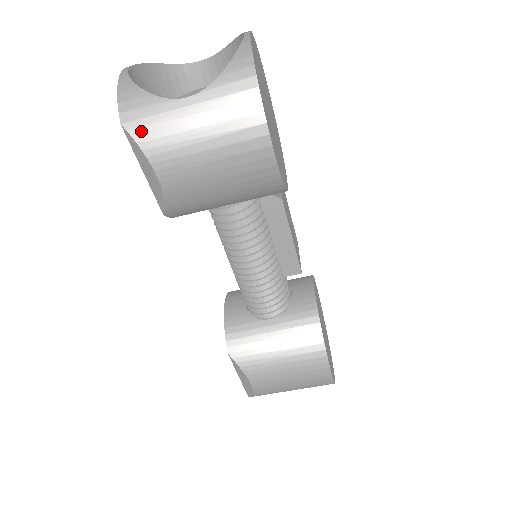
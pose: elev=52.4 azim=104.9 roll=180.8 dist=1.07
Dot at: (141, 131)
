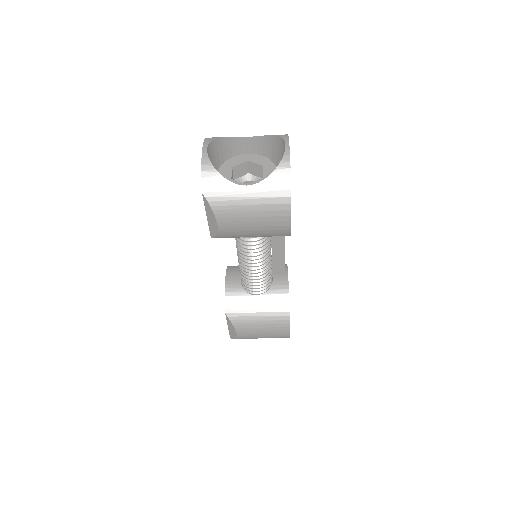
Dot at: (214, 199)
